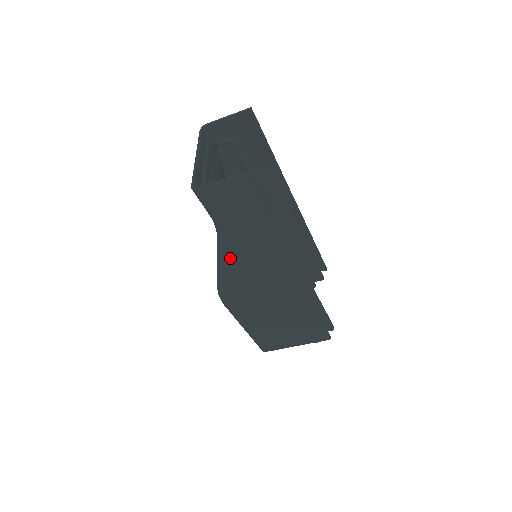
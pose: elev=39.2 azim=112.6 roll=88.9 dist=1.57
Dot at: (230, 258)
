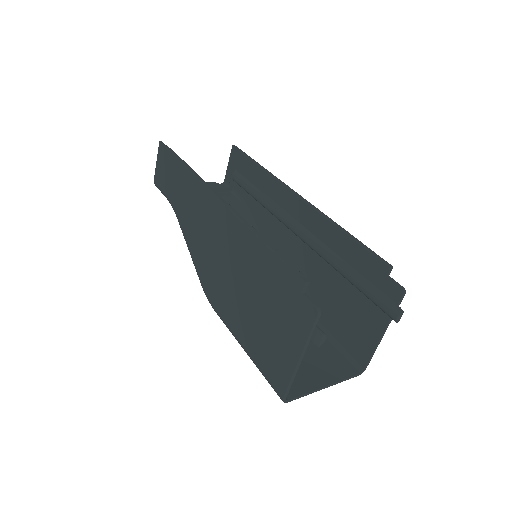
Dot at: (186, 231)
